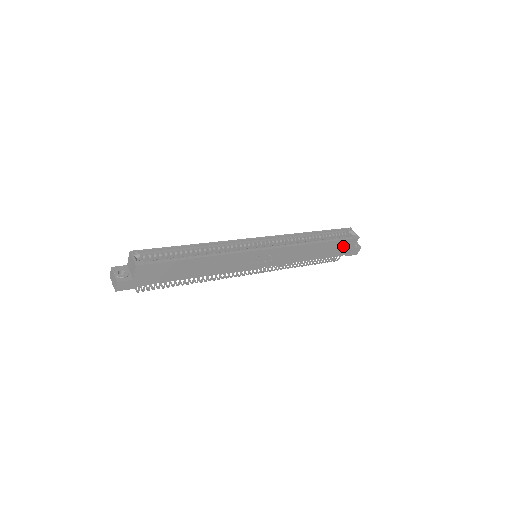
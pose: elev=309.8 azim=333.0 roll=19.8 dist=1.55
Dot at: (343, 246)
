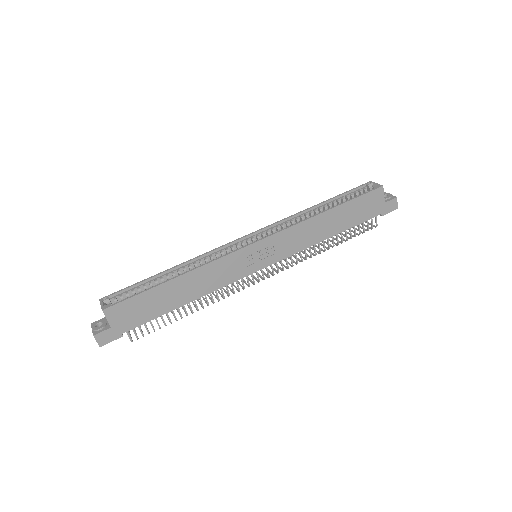
Dot at: (367, 204)
